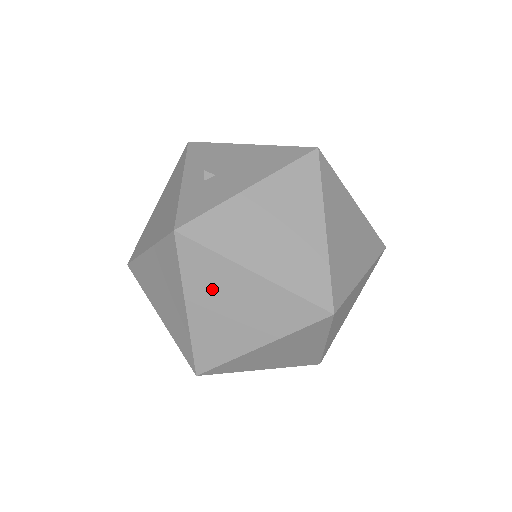
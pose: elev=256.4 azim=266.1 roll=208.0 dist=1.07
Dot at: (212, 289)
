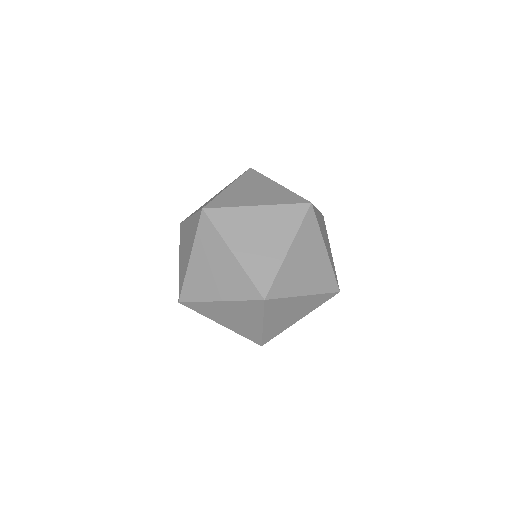
Dot at: (251, 184)
